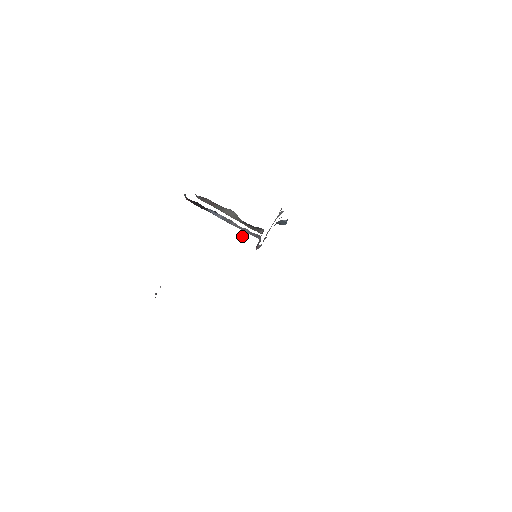
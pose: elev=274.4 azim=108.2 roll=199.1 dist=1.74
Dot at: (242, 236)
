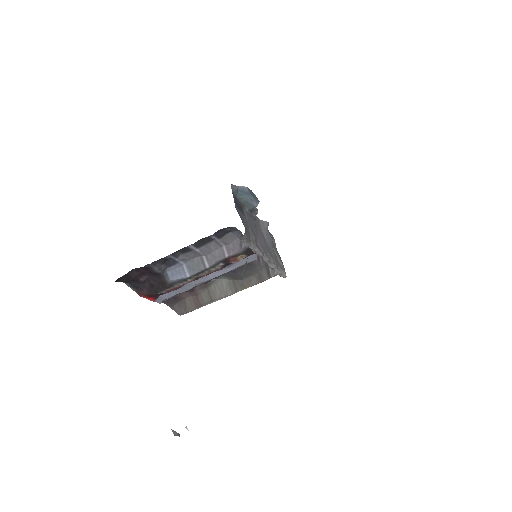
Dot at: (205, 237)
